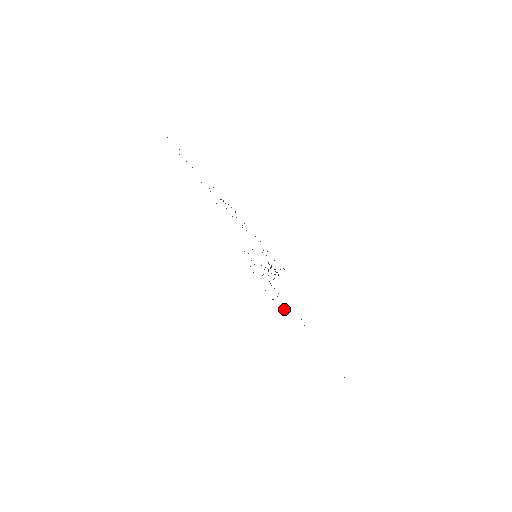
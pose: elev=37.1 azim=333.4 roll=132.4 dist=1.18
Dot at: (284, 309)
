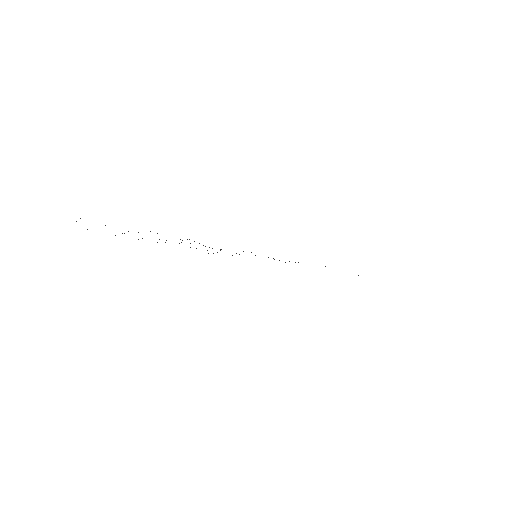
Dot at: occluded
